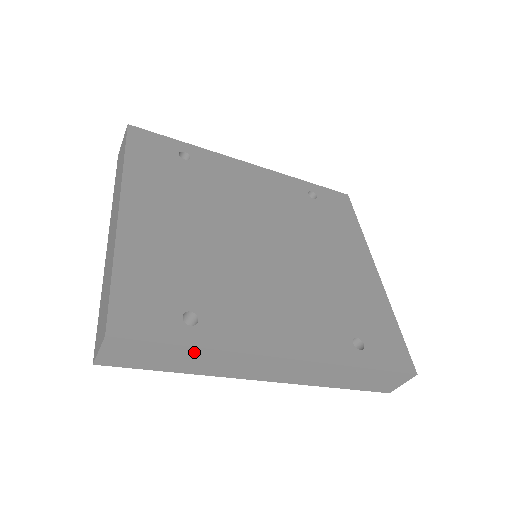
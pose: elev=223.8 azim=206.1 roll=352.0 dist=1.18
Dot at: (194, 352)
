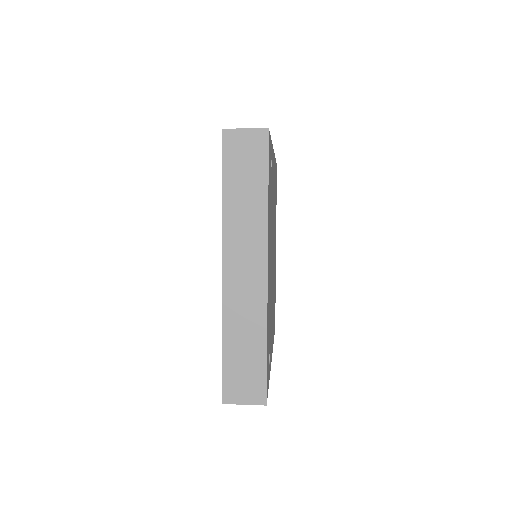
Dot at: occluded
